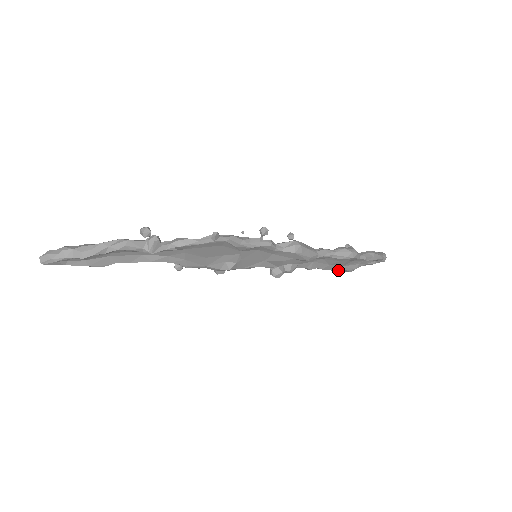
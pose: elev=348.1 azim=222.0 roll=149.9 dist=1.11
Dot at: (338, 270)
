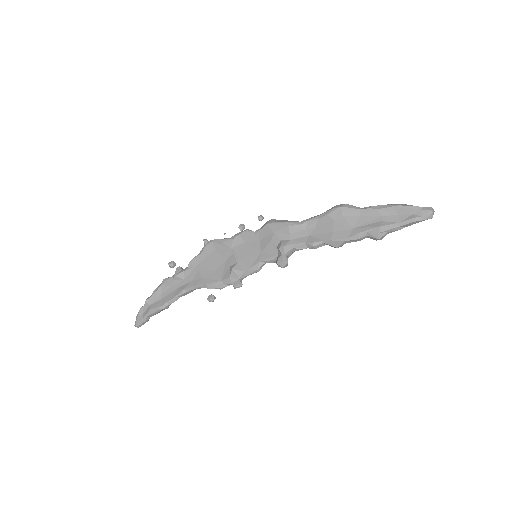
Dot at: (354, 235)
